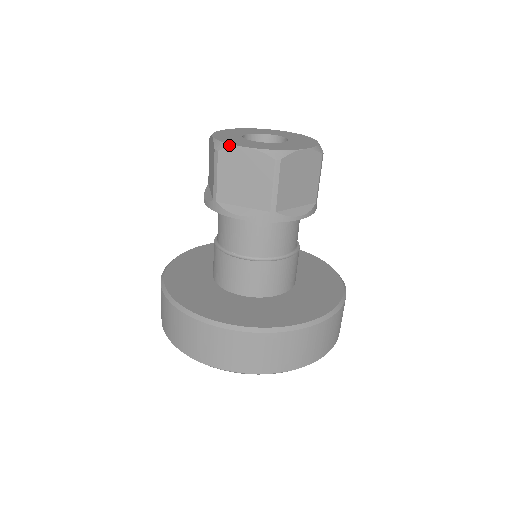
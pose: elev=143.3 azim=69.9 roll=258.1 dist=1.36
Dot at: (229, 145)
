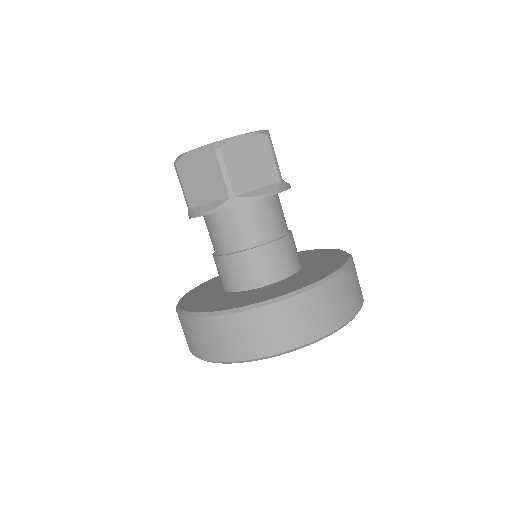
Dot at: (226, 139)
